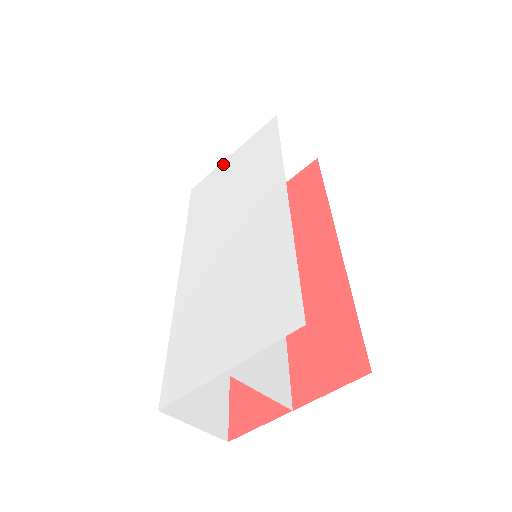
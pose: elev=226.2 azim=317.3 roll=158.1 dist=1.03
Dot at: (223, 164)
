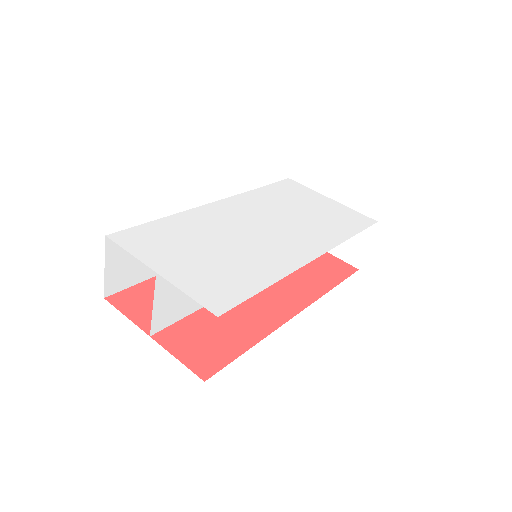
Dot at: (320, 195)
